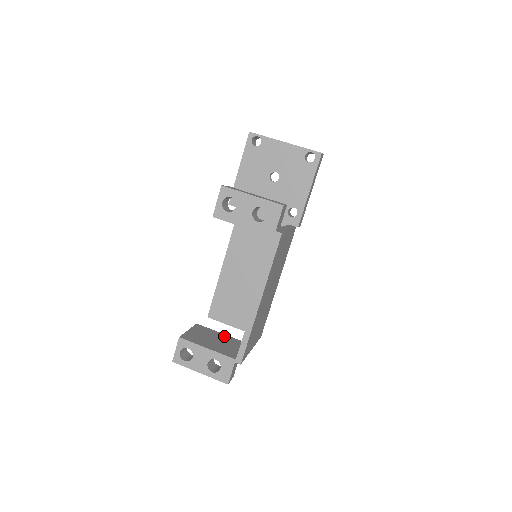
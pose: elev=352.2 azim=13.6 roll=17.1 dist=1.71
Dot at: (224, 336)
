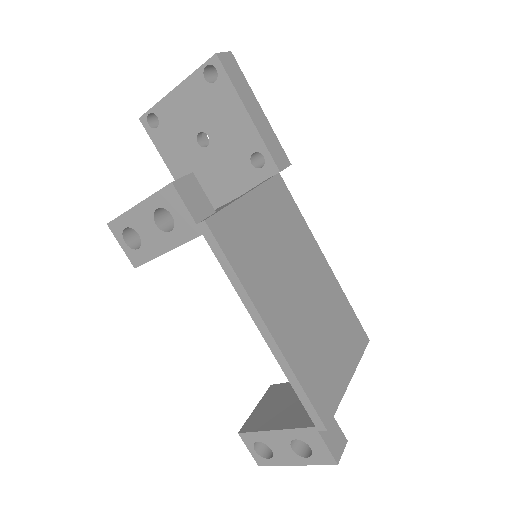
Dot at: occluded
